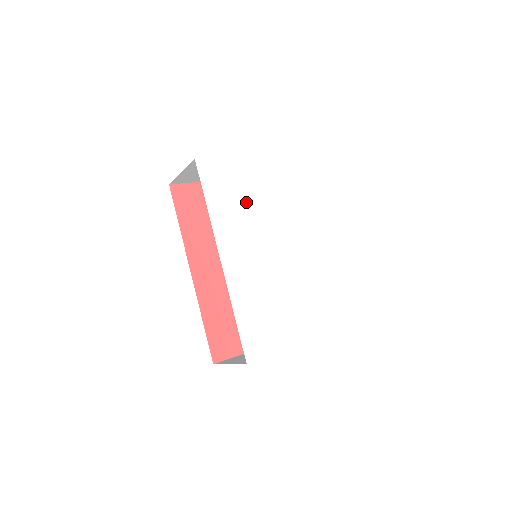
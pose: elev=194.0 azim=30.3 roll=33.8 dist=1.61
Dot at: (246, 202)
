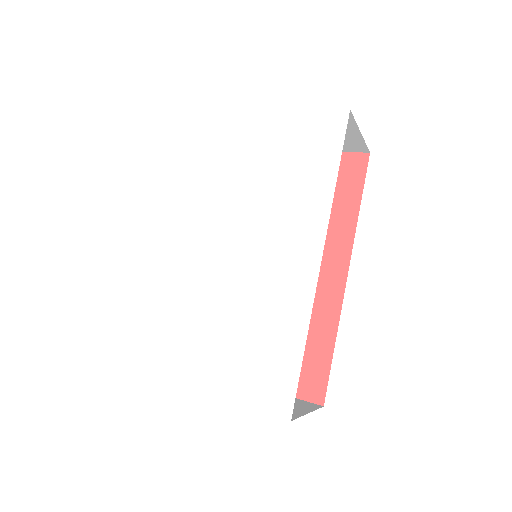
Dot at: (227, 173)
